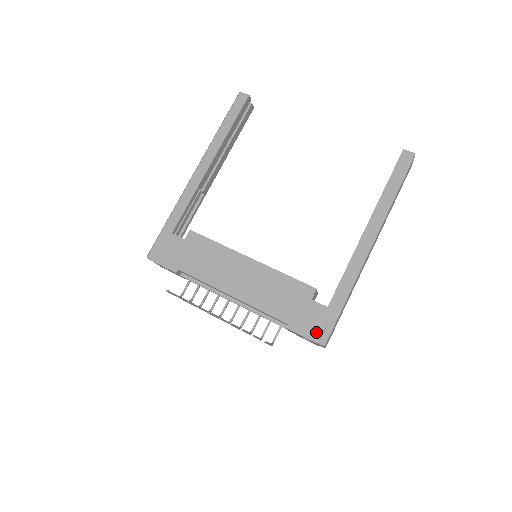
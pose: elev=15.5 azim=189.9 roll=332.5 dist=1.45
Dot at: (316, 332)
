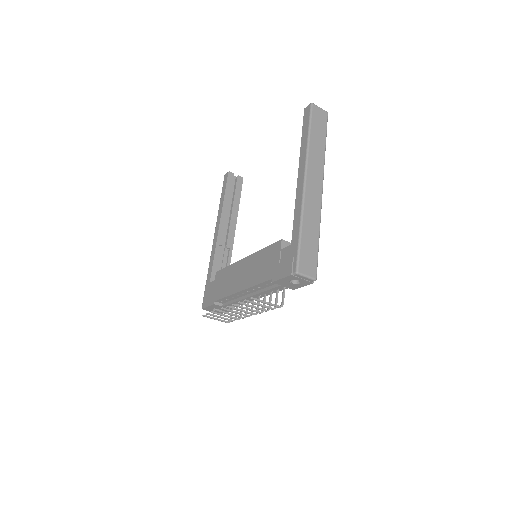
Dot at: (288, 268)
